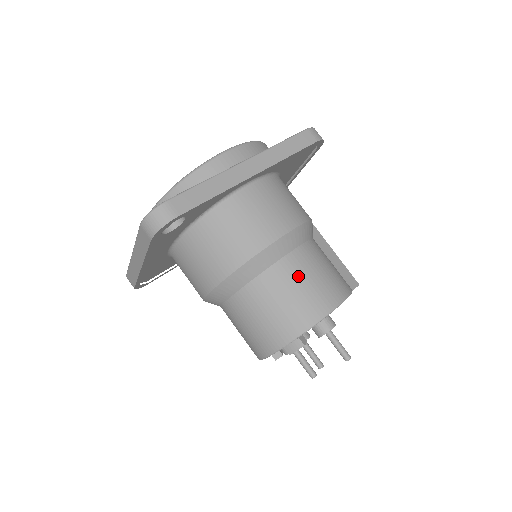
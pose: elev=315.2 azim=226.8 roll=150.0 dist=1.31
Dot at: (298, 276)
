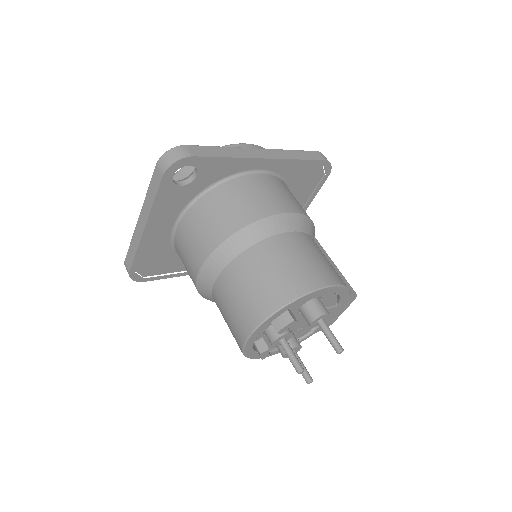
Dot at: (295, 250)
